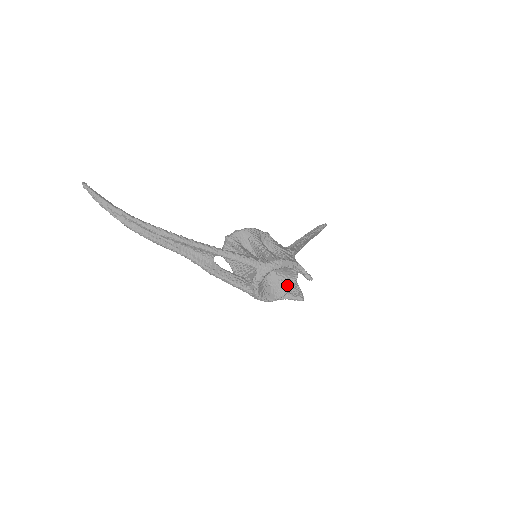
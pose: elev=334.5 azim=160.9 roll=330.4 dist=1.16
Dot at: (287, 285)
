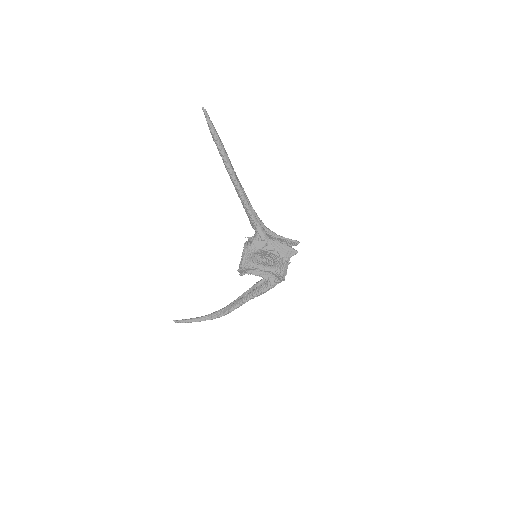
Dot at: occluded
